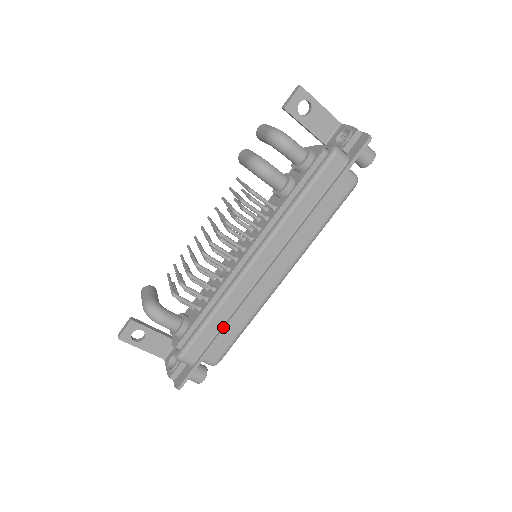
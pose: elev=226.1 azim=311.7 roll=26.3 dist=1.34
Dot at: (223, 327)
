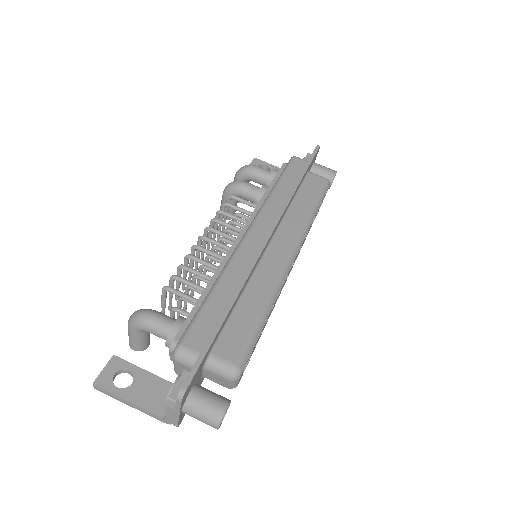
Dot at: (231, 298)
